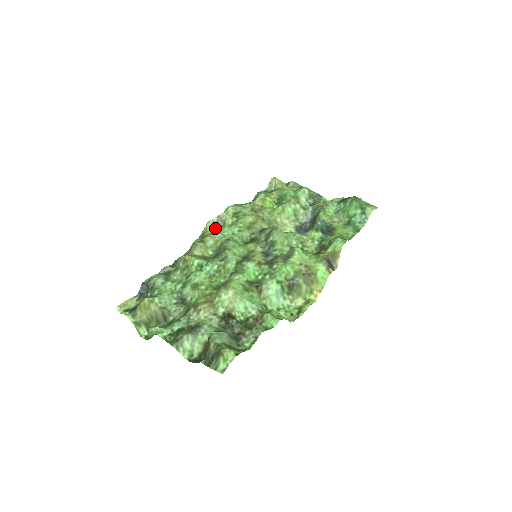
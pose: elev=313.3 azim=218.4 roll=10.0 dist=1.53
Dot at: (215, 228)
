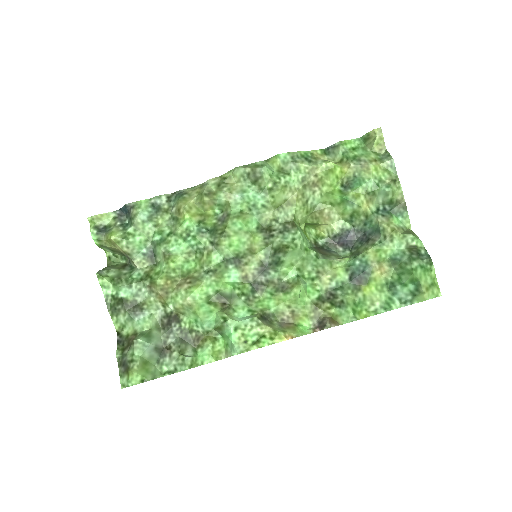
Dot at: (242, 180)
